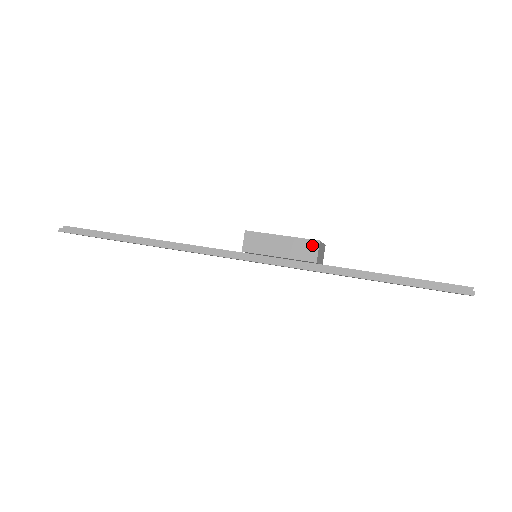
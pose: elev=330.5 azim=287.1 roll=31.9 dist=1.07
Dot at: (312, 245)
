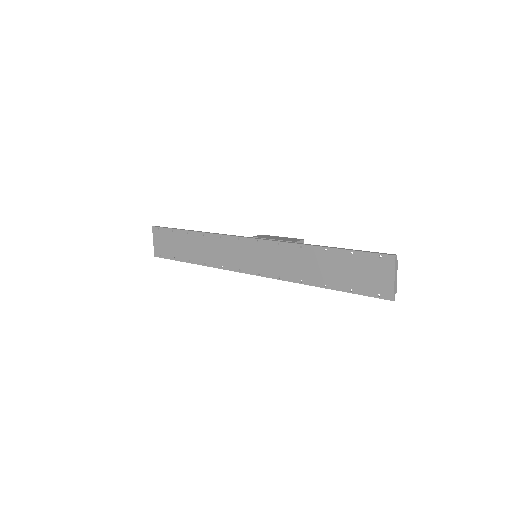
Dot at: (298, 239)
